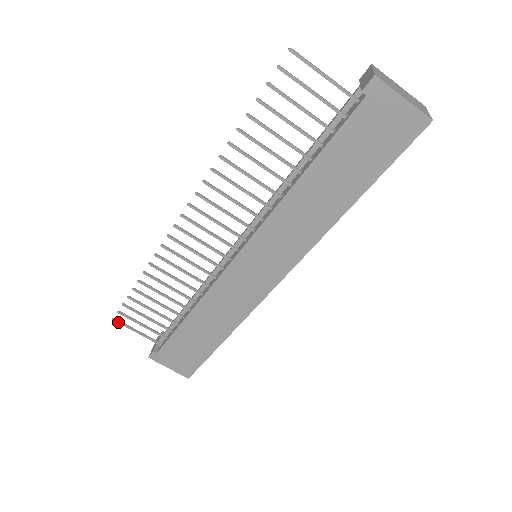
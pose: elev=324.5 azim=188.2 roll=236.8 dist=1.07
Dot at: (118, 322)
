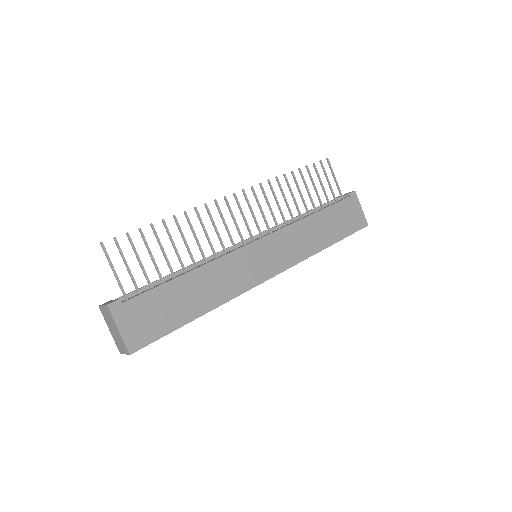
Dot at: (104, 249)
